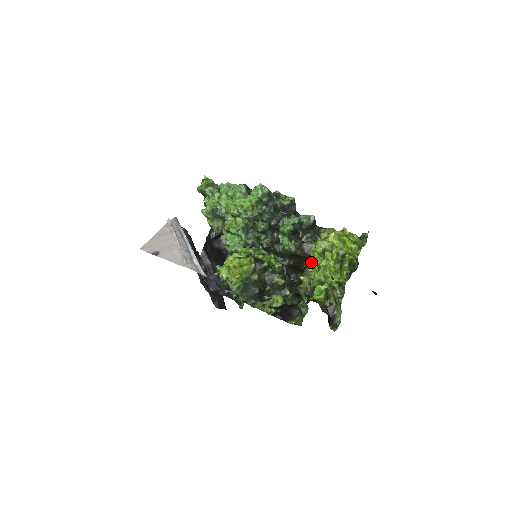
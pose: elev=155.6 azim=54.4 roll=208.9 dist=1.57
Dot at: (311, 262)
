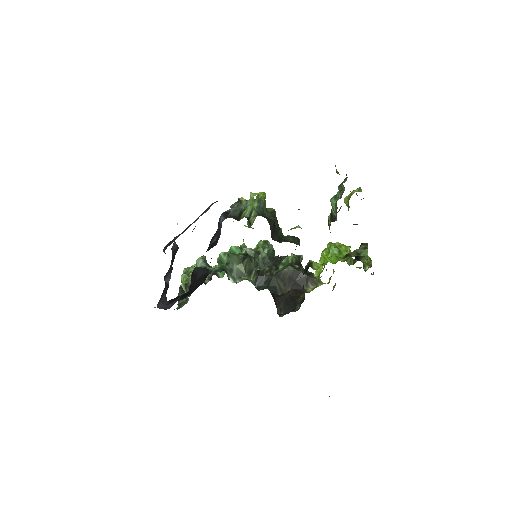
Dot at: occluded
